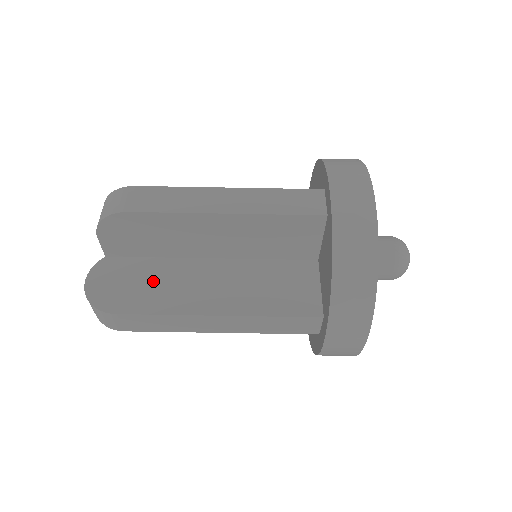
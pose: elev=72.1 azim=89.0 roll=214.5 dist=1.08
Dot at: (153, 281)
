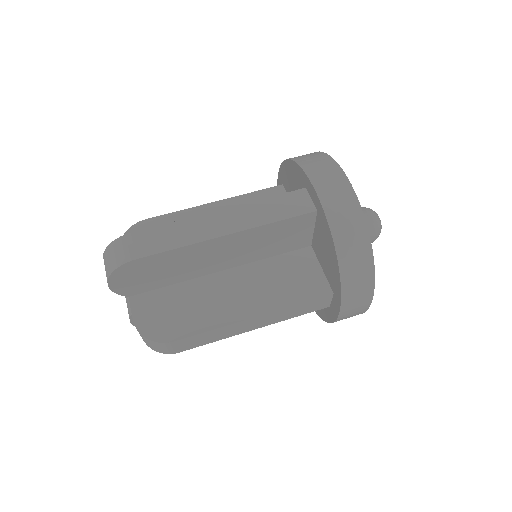
Dot at: occluded
